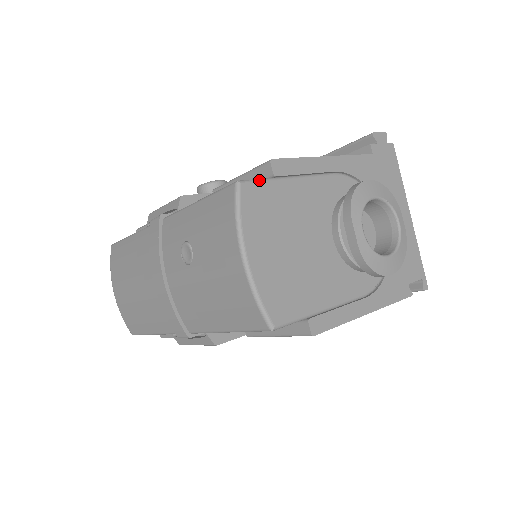
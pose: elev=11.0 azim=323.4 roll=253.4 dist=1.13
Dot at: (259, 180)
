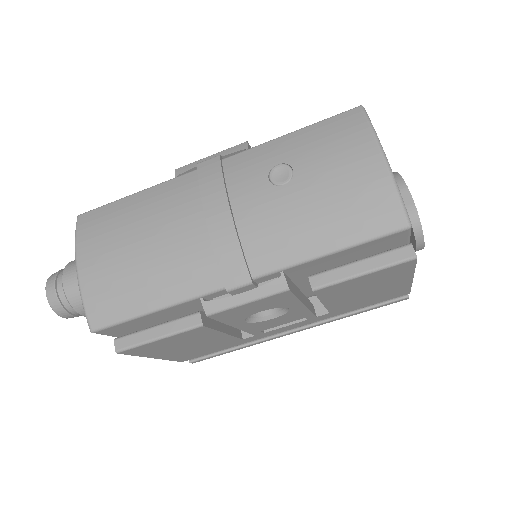
Dot at: occluded
